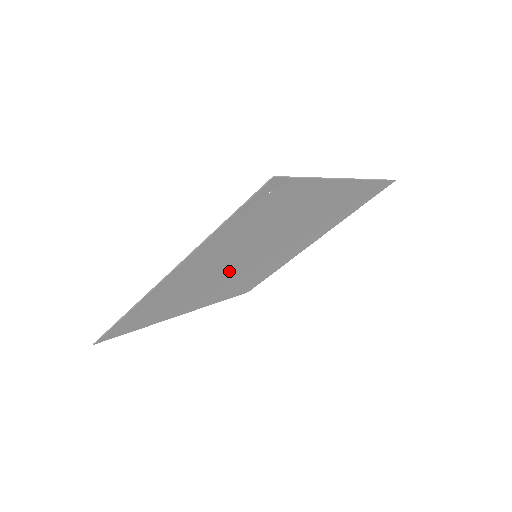
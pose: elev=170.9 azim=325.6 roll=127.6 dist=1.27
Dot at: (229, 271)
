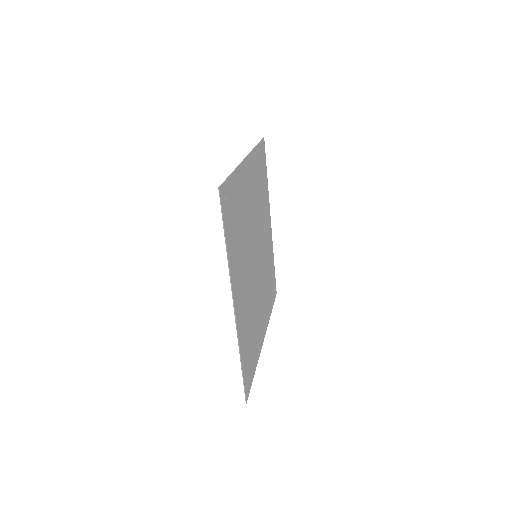
Dot at: (255, 280)
